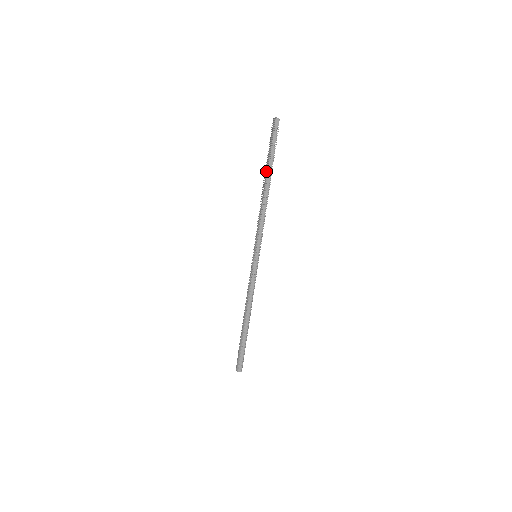
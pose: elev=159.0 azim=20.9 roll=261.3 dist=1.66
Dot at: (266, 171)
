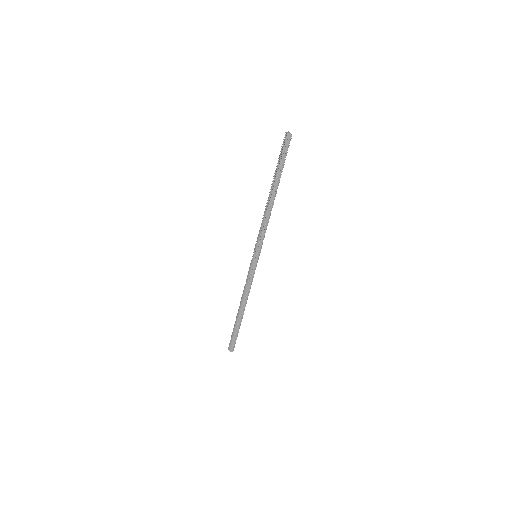
Dot at: (273, 181)
